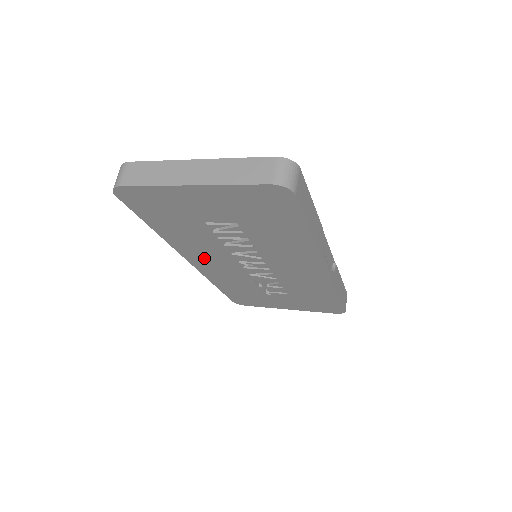
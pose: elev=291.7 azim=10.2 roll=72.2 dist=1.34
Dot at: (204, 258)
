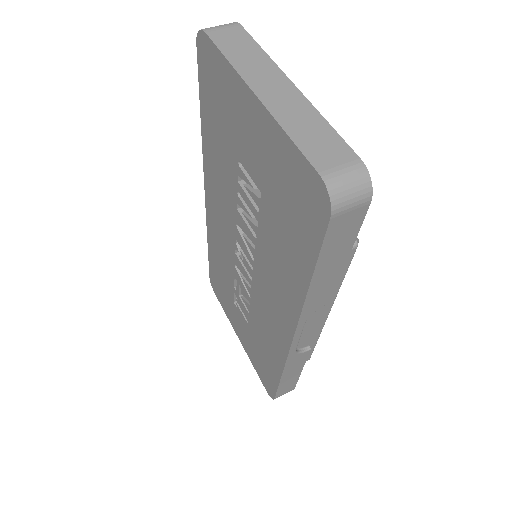
Dot at: (217, 205)
